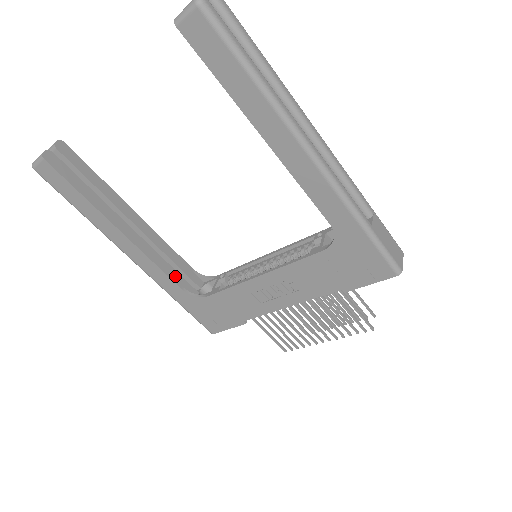
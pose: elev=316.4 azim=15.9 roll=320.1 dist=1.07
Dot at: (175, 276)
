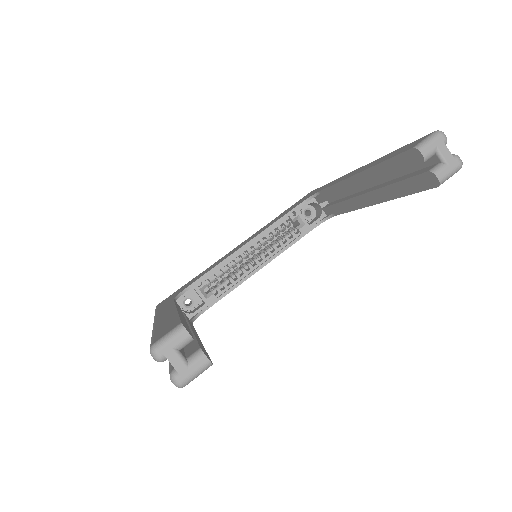
Dot at: occluded
